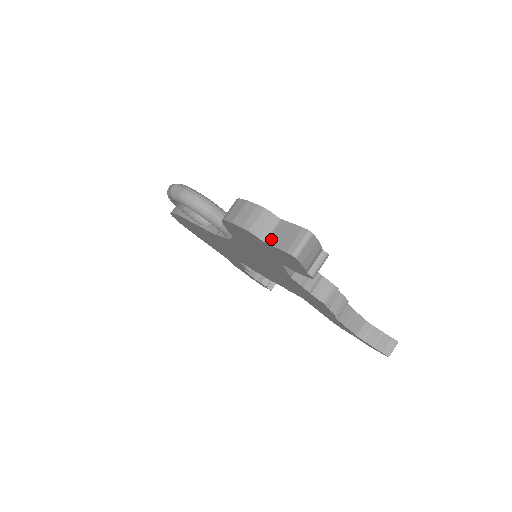
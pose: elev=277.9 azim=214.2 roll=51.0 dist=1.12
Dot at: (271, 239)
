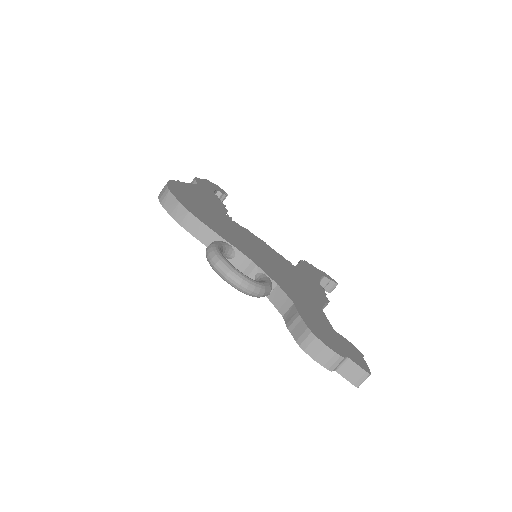
Dot at: (341, 371)
